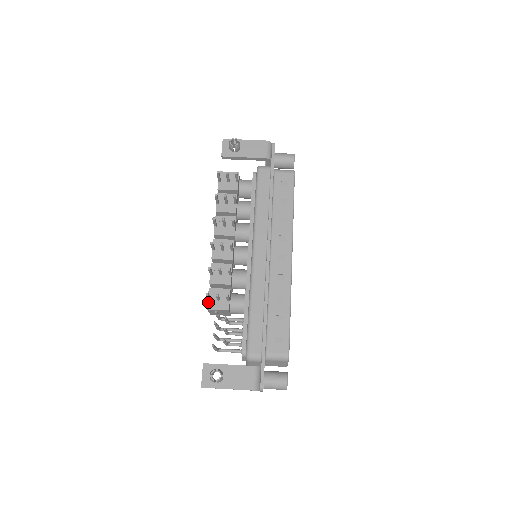
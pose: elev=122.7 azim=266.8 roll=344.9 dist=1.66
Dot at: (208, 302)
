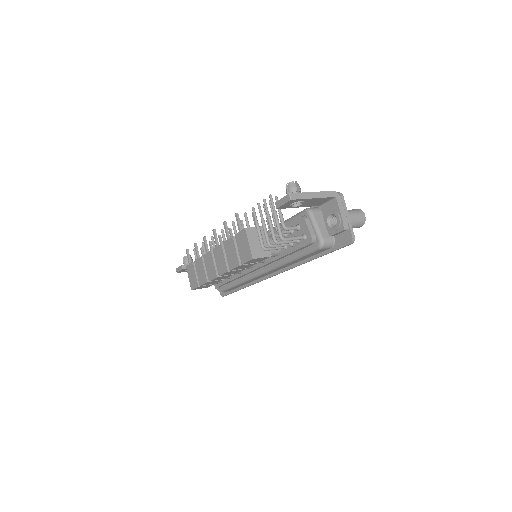
Dot at: (242, 230)
